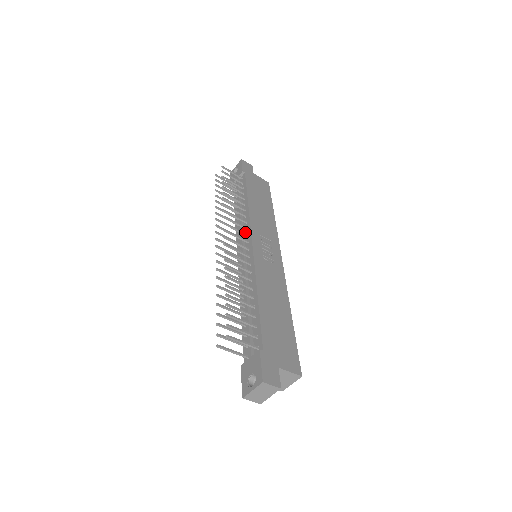
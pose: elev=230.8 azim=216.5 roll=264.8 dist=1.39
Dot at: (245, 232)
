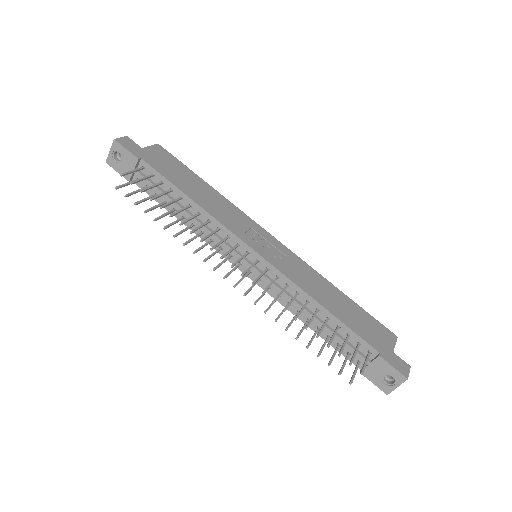
Dot at: (228, 241)
